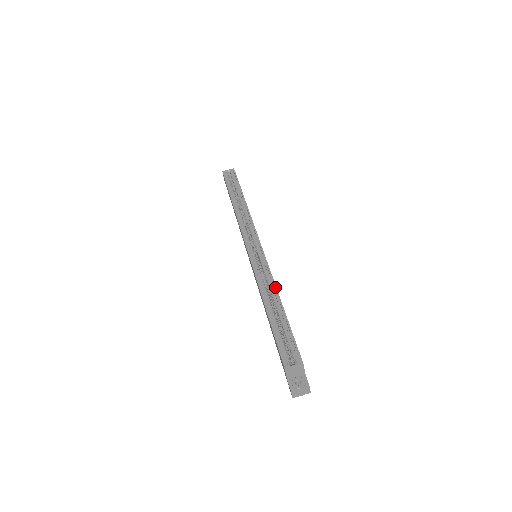
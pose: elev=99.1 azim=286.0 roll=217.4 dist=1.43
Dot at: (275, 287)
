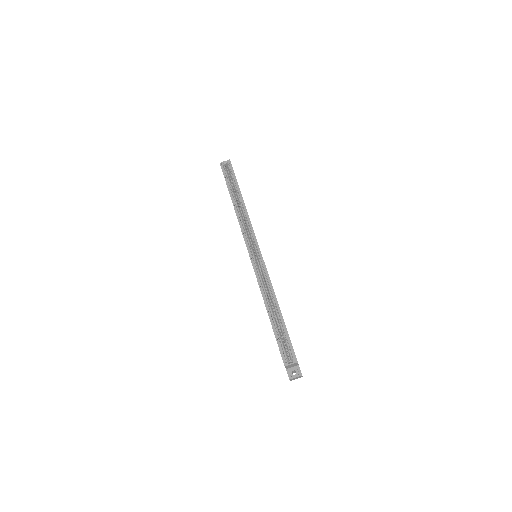
Dot at: (274, 294)
